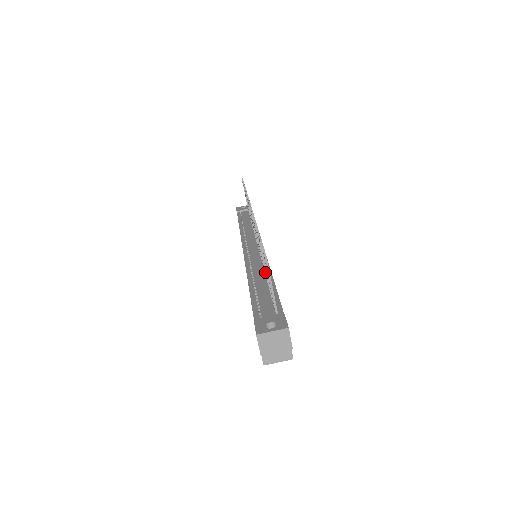
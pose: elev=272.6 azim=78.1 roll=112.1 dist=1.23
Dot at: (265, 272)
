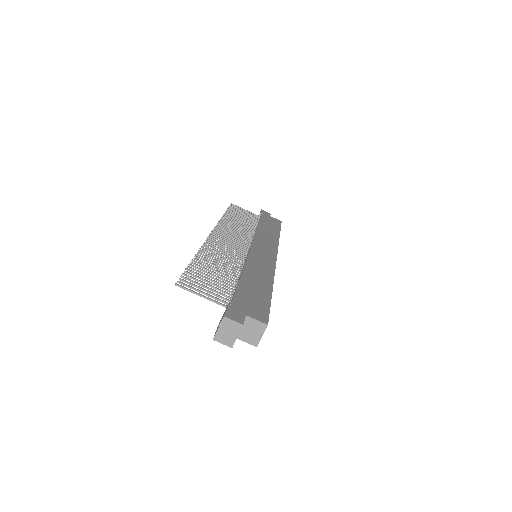
Dot at: (228, 278)
